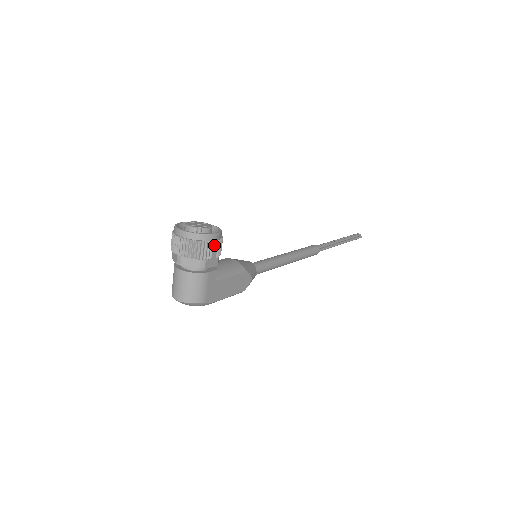
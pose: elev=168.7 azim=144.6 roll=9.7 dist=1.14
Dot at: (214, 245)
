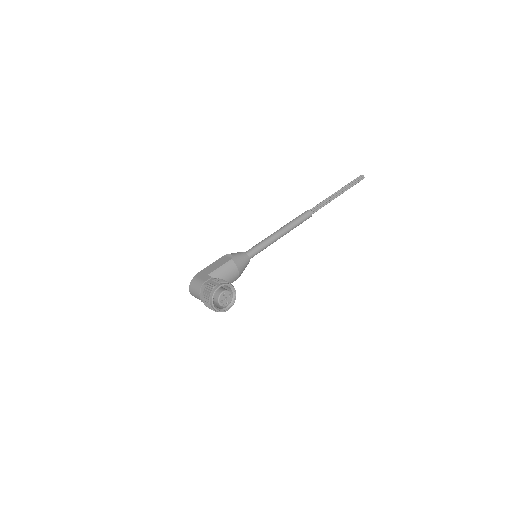
Dot at: occluded
